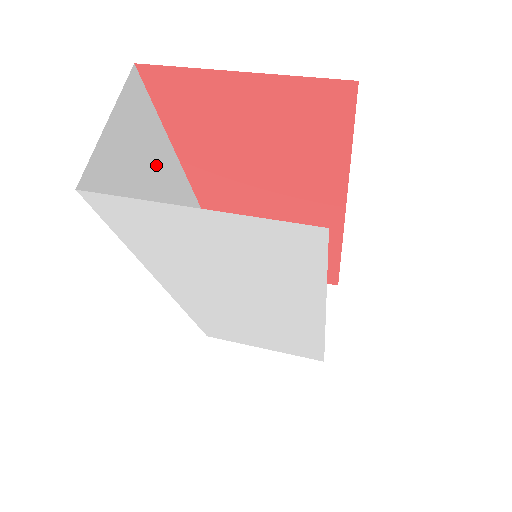
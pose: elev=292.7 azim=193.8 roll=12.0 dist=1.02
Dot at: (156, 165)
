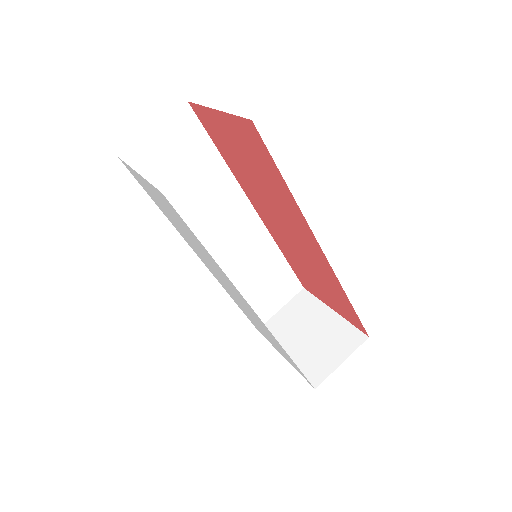
Dot at: (202, 168)
